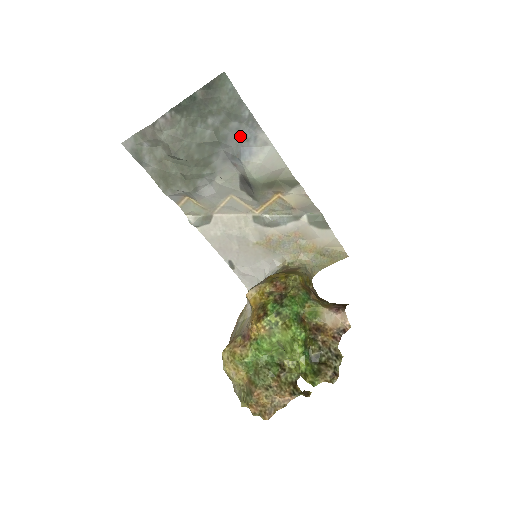
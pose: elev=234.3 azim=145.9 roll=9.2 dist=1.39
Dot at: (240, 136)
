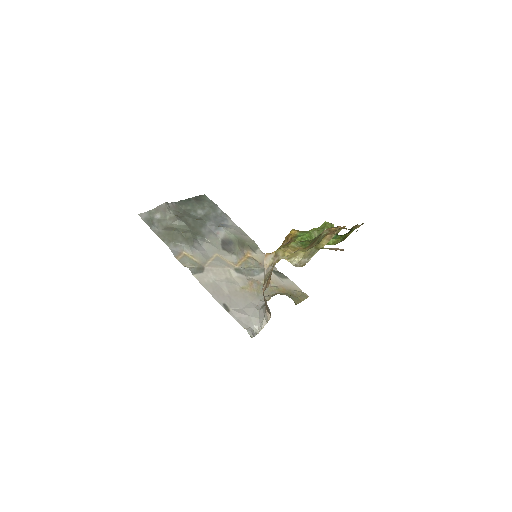
Dot at: (218, 219)
